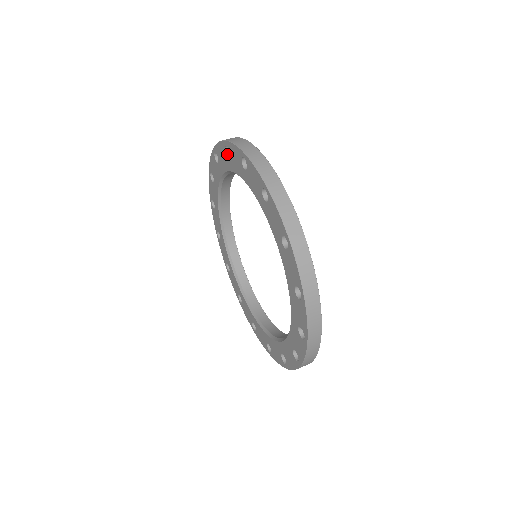
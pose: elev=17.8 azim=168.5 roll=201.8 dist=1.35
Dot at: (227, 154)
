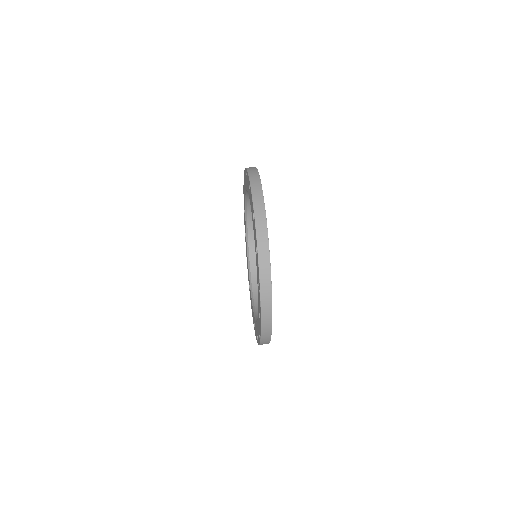
Dot at: occluded
